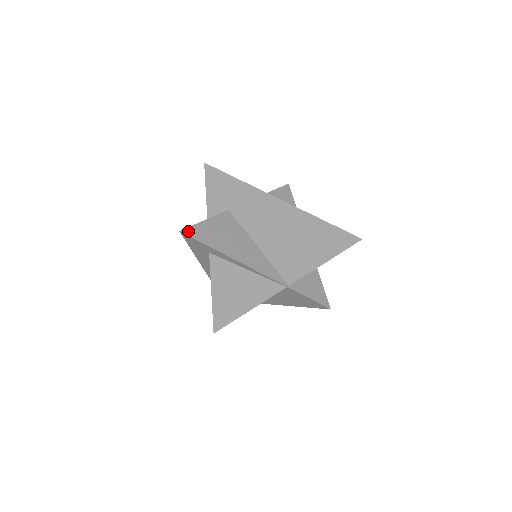
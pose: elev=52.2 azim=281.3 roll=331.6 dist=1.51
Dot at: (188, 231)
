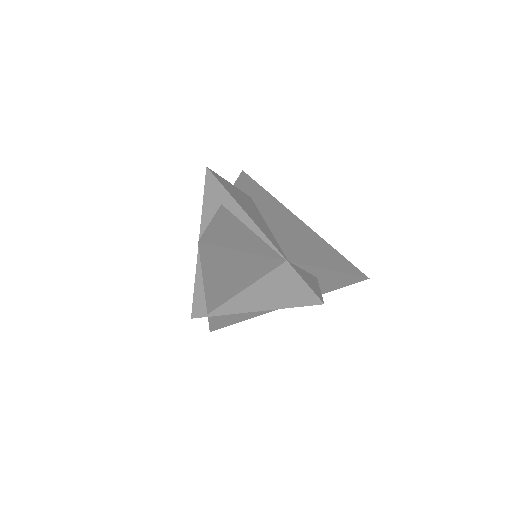
Dot at: (214, 173)
